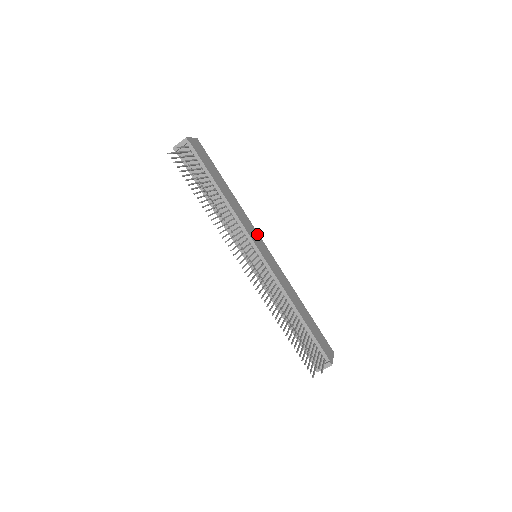
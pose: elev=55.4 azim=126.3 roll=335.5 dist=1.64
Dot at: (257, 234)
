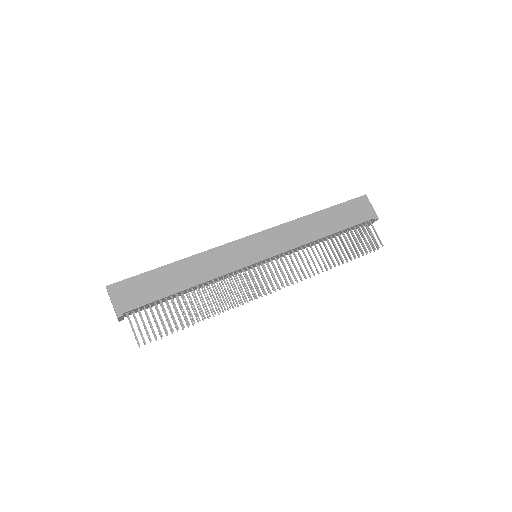
Dot at: (234, 245)
